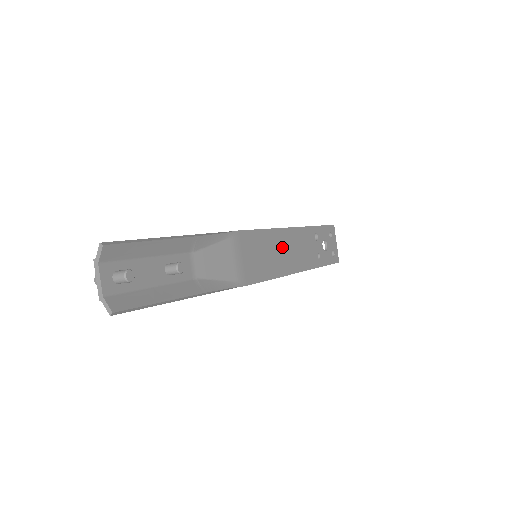
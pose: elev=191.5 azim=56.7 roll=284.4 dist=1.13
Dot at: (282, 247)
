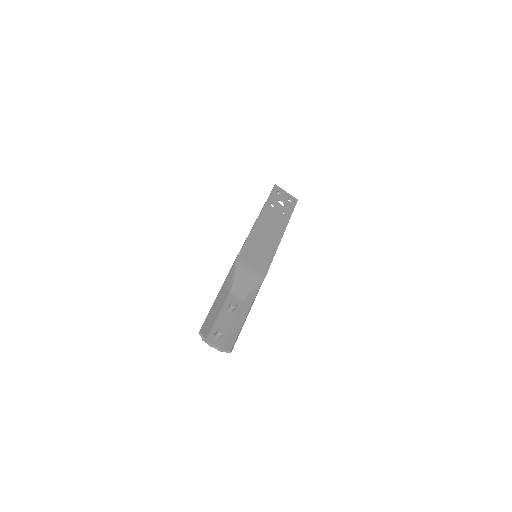
Dot at: (263, 235)
